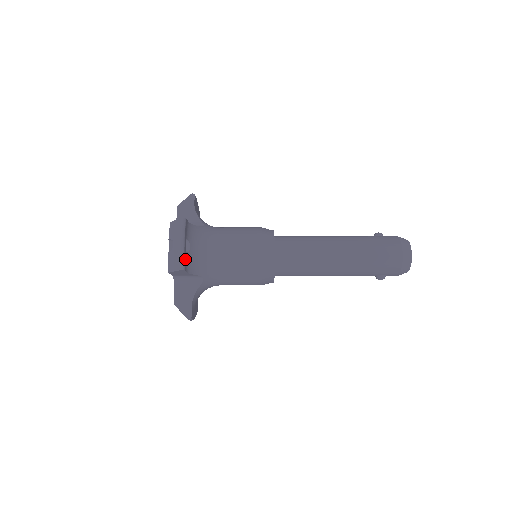
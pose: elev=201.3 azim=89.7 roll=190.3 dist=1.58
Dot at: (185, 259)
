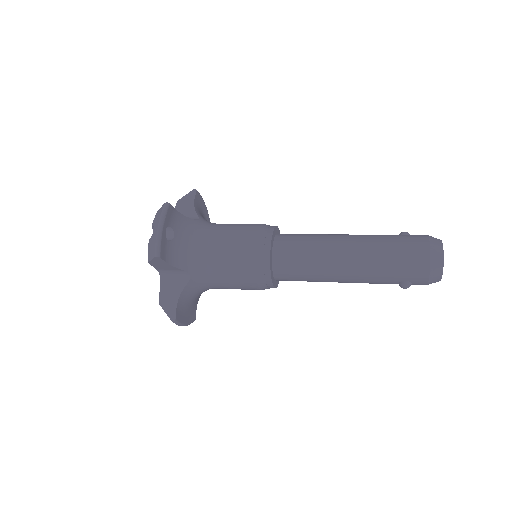
Dot at: (163, 246)
